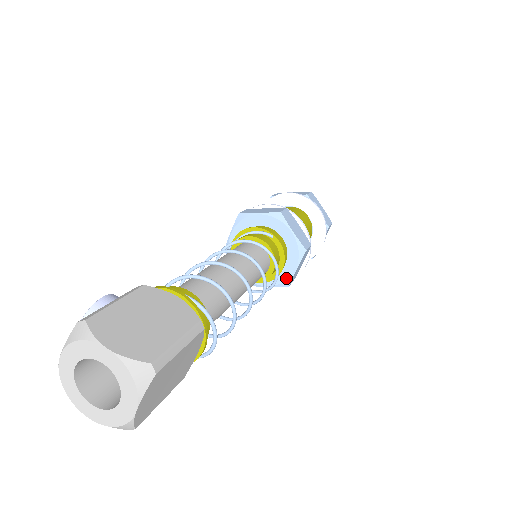
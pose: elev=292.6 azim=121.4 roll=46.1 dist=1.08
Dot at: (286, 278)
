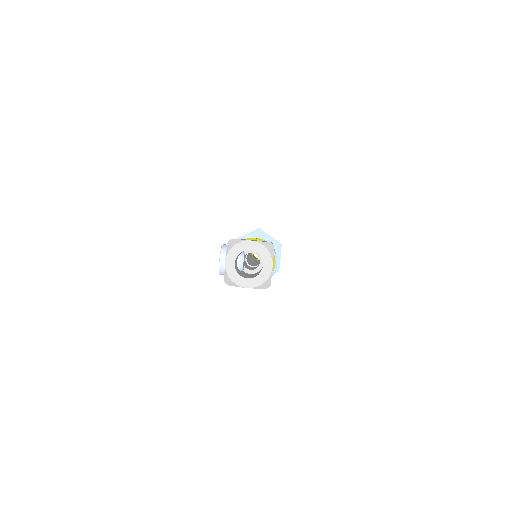
Dot at: occluded
